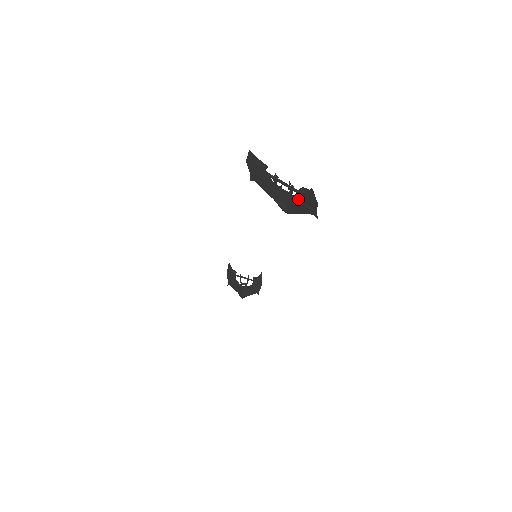
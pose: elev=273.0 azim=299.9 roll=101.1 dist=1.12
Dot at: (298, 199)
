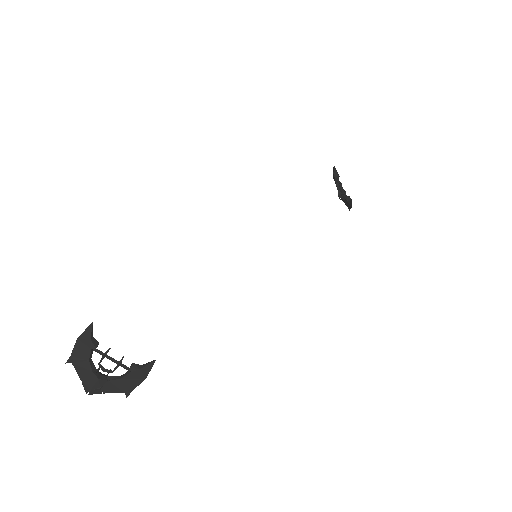
Dot at: (111, 382)
